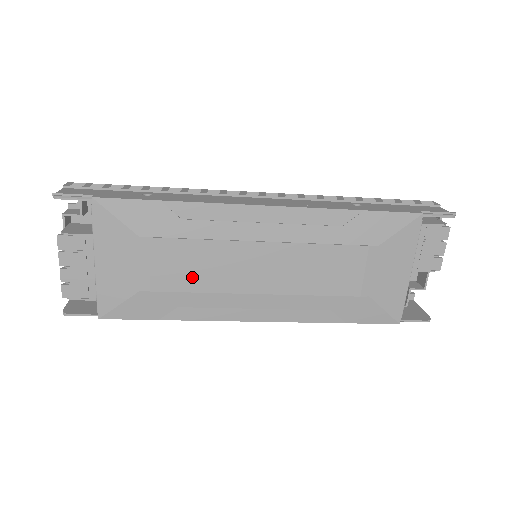
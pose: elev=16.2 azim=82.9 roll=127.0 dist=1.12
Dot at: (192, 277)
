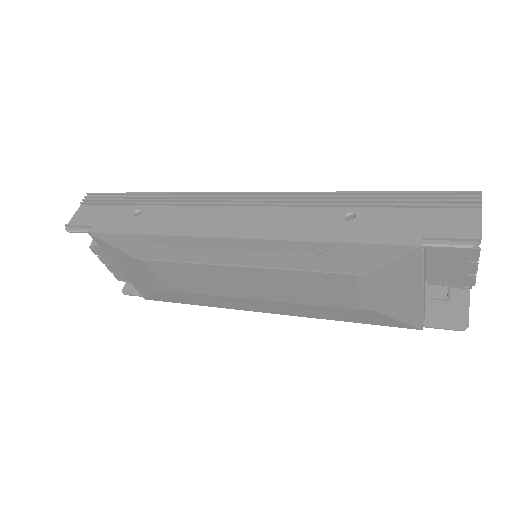
Dot at: (192, 285)
